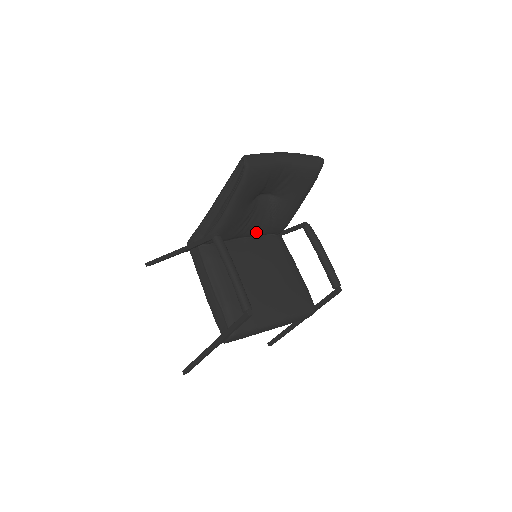
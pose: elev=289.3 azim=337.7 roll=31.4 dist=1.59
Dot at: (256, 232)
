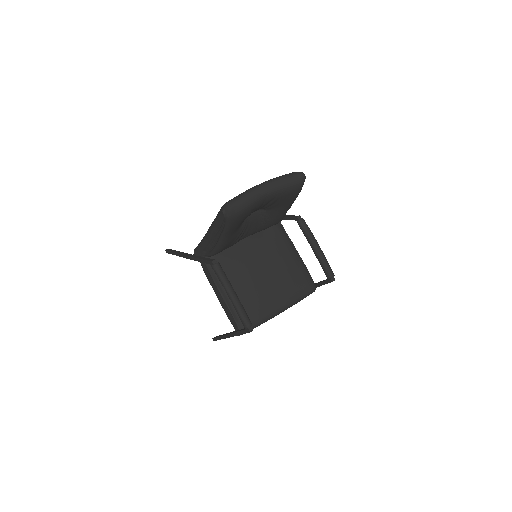
Dot at: (253, 233)
